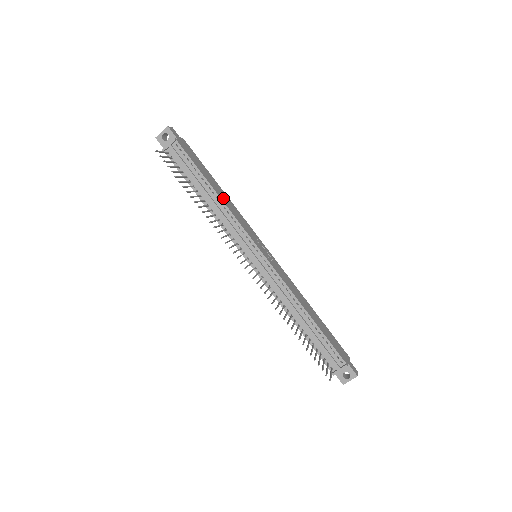
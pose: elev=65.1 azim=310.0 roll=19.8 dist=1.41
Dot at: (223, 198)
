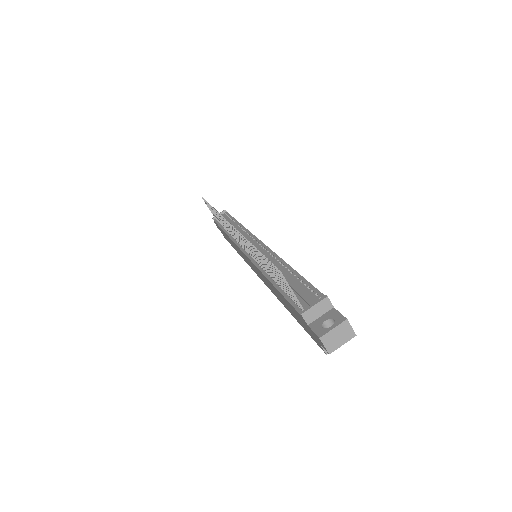
Dot at: occluded
